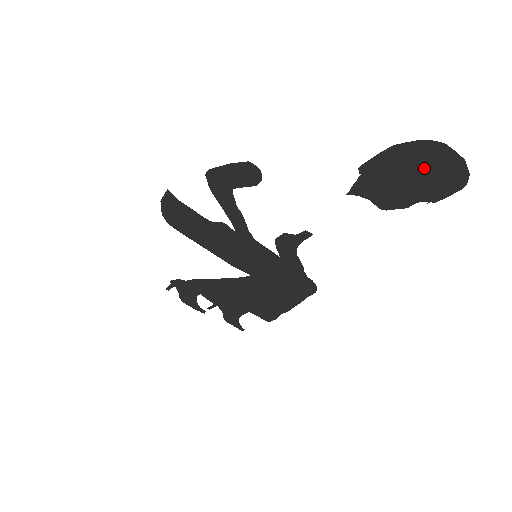
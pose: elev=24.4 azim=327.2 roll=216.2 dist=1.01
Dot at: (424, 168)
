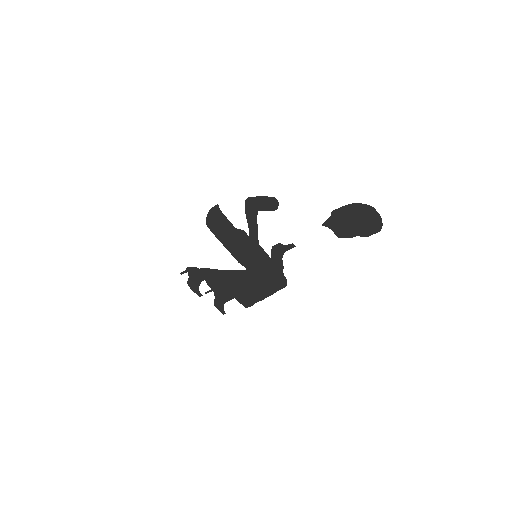
Dot at: (362, 218)
